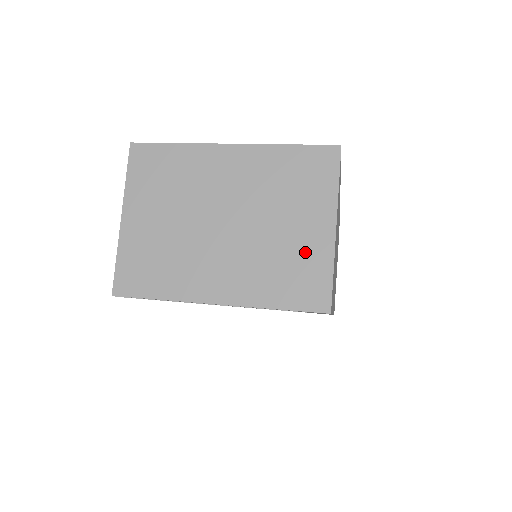
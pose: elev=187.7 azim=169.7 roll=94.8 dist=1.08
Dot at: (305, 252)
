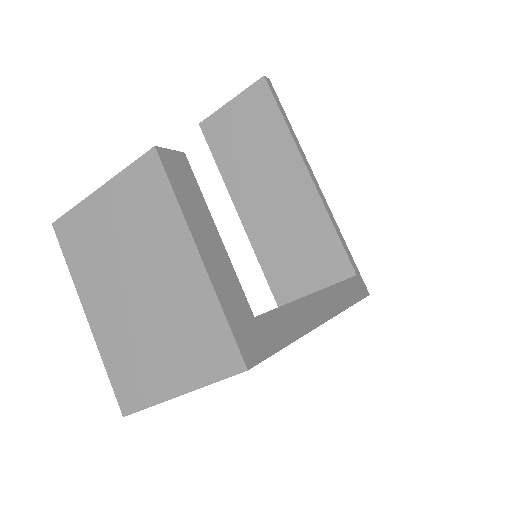
Dot at: (151, 376)
